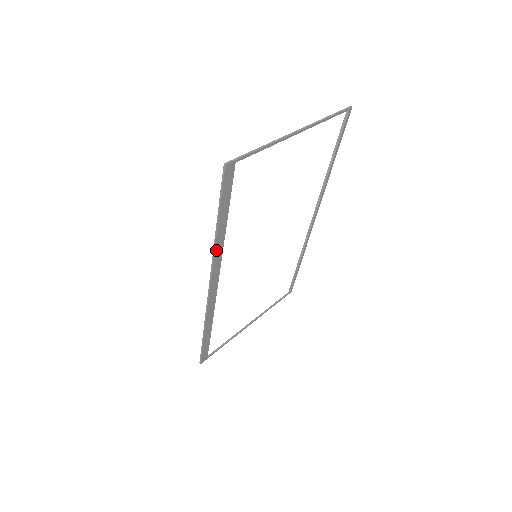
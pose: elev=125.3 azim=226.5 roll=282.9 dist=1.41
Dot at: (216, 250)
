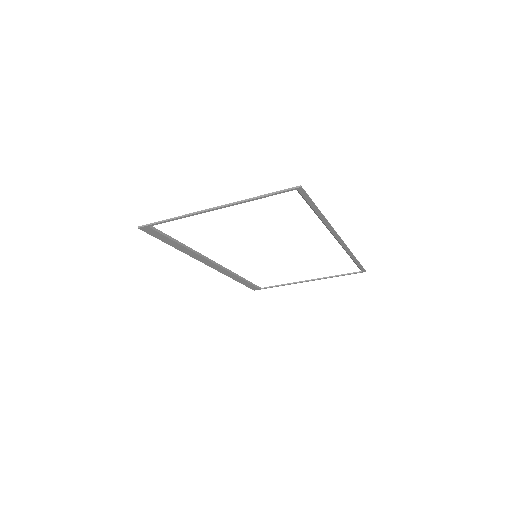
Dot at: (189, 254)
